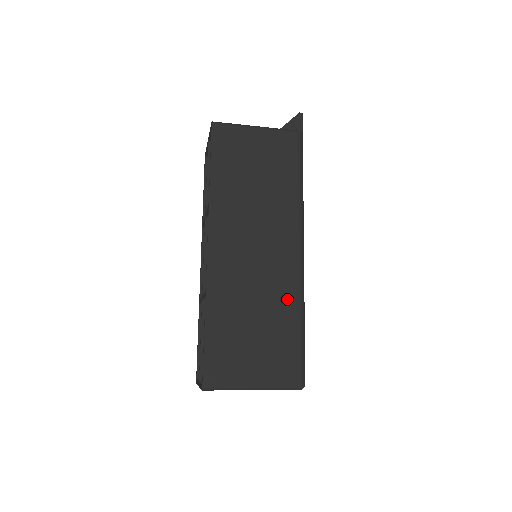
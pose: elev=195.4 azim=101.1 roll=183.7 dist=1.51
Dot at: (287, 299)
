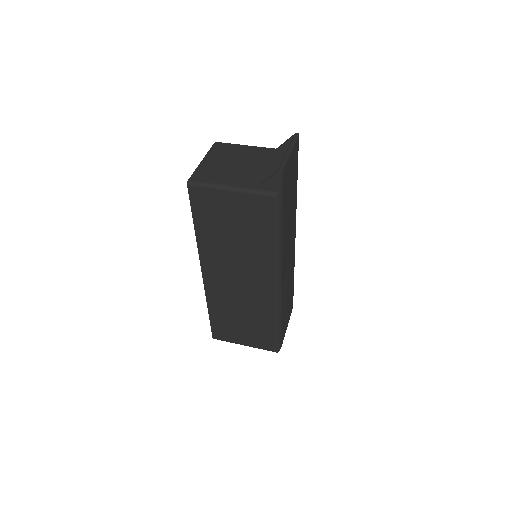
Dot at: (265, 312)
